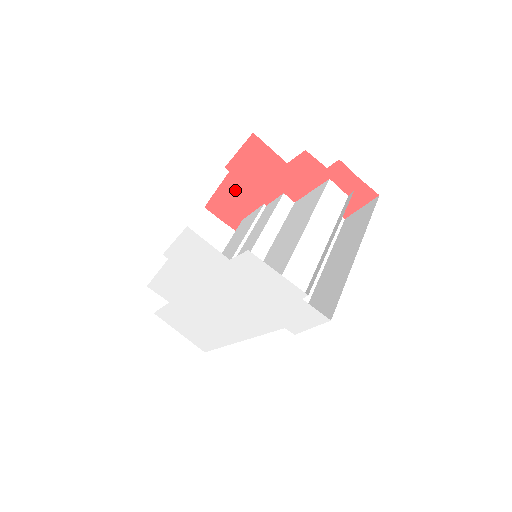
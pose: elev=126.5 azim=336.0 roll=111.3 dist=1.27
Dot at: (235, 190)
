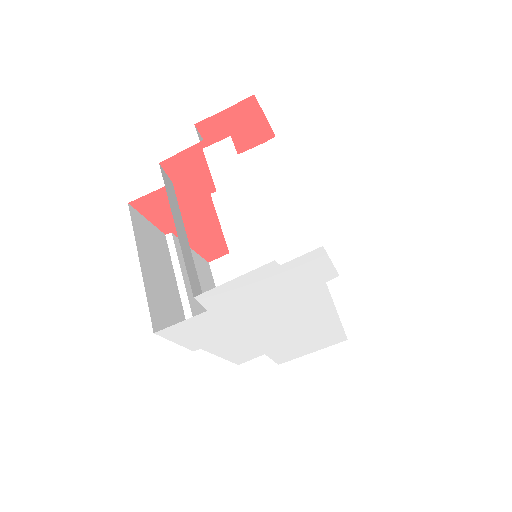
Dot at: (196, 233)
